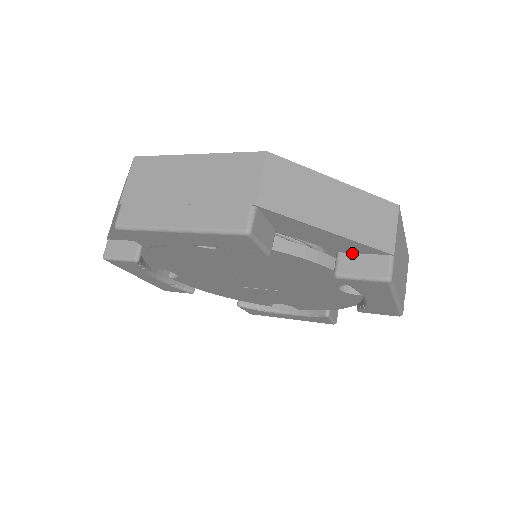
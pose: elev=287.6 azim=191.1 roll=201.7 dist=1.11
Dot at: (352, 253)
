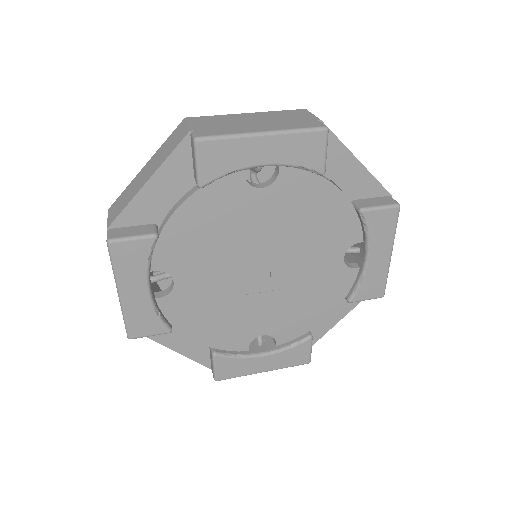
Dot at: (363, 199)
